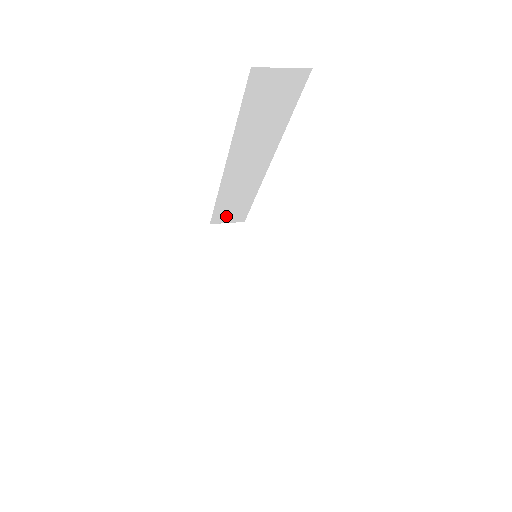
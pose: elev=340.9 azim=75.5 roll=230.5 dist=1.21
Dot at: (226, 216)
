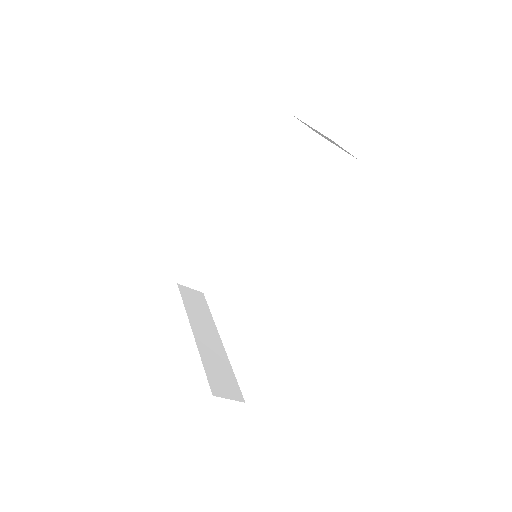
Dot at: (195, 276)
